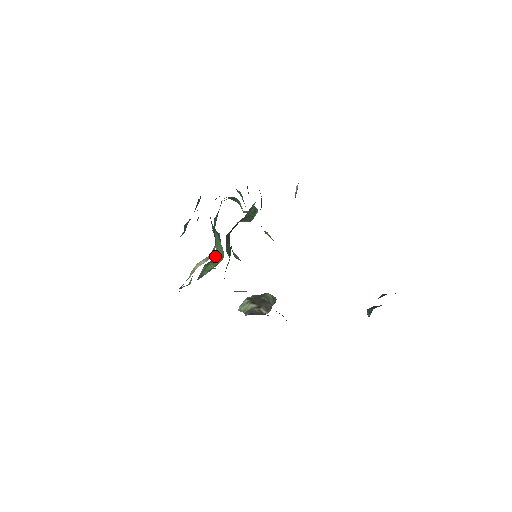
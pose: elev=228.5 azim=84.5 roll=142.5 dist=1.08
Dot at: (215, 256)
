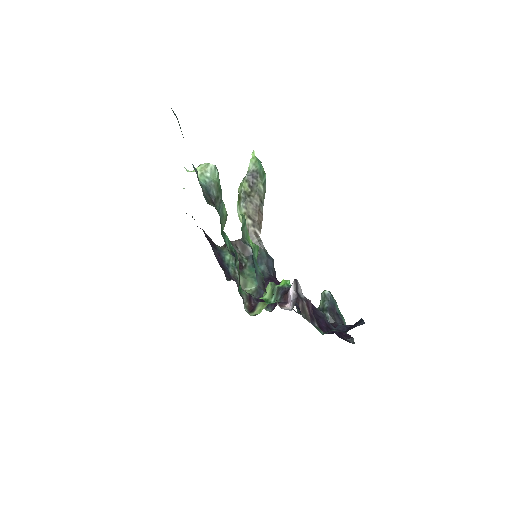
Dot at: occluded
